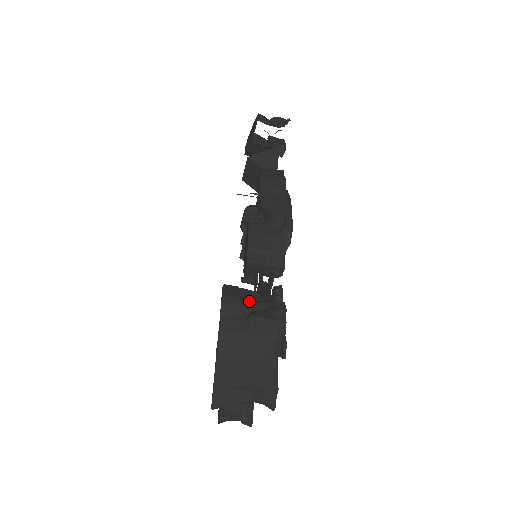
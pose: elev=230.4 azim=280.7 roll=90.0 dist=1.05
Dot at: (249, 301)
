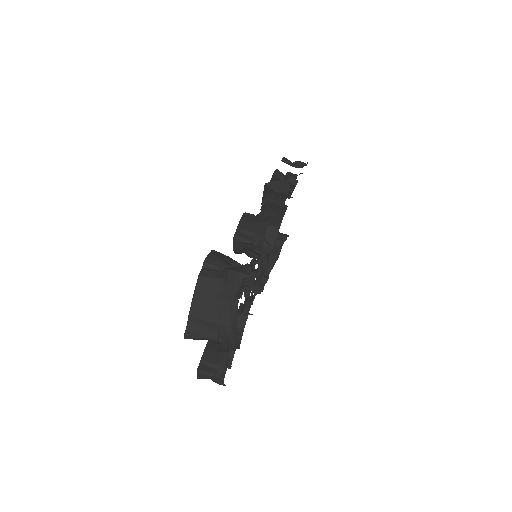
Dot at: (228, 262)
